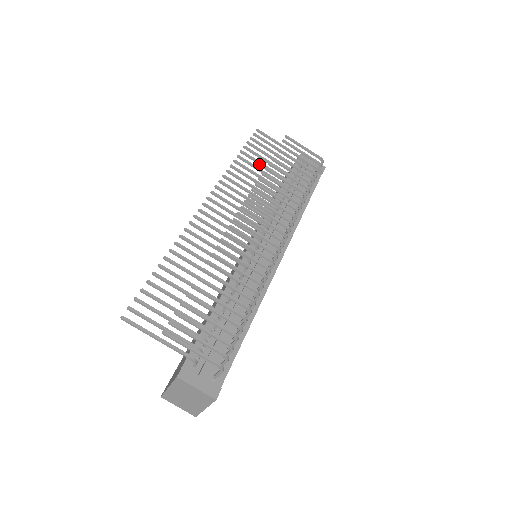
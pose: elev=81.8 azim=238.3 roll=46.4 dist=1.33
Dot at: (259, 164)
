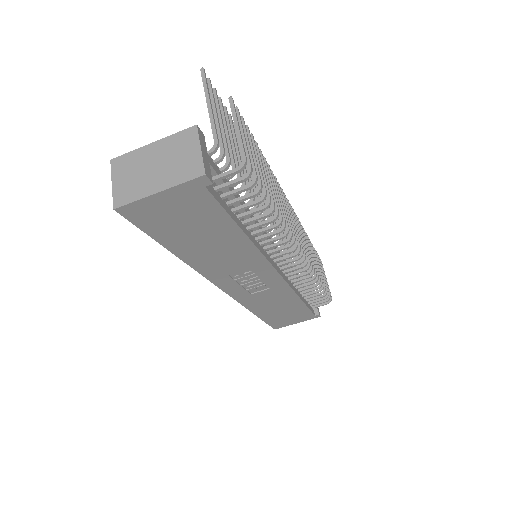
Dot at: occluded
